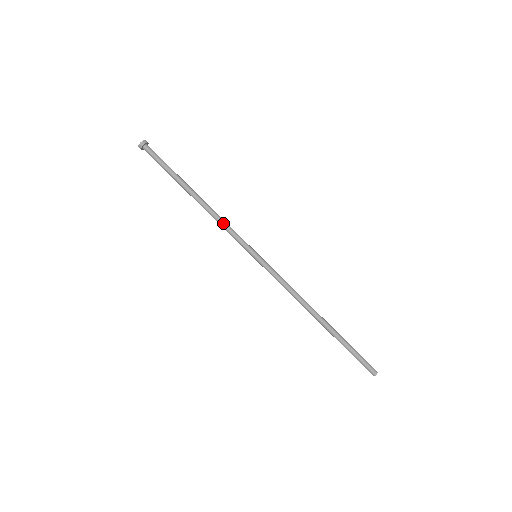
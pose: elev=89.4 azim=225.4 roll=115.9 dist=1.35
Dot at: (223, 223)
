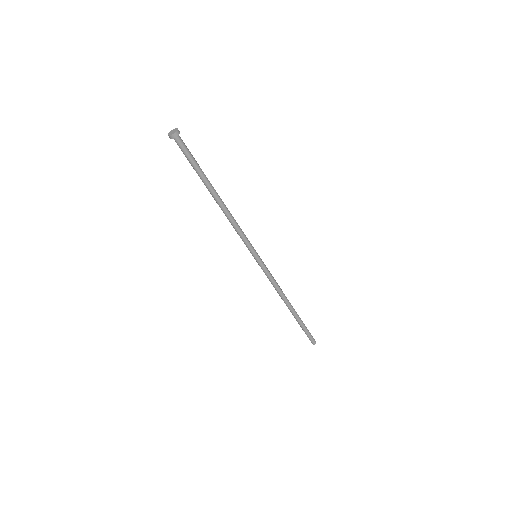
Dot at: (236, 227)
